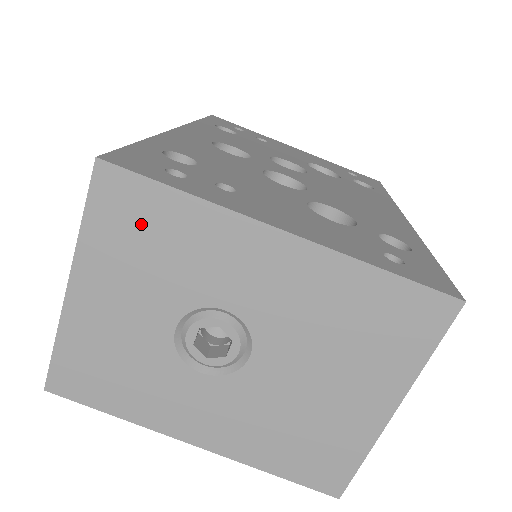
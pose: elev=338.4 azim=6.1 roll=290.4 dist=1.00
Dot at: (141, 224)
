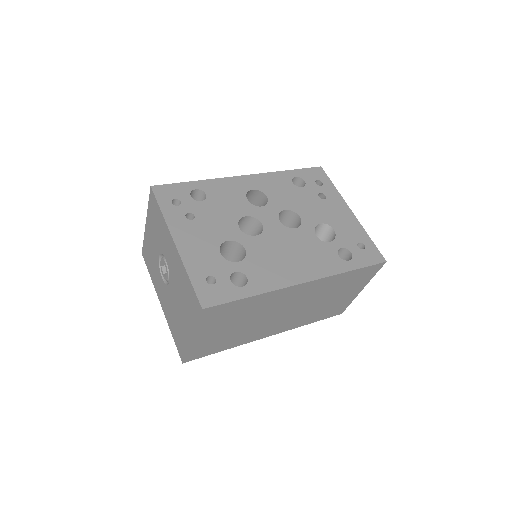
Dot at: (156, 215)
